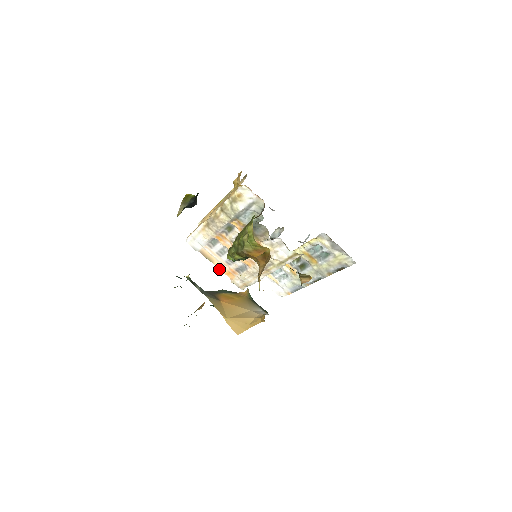
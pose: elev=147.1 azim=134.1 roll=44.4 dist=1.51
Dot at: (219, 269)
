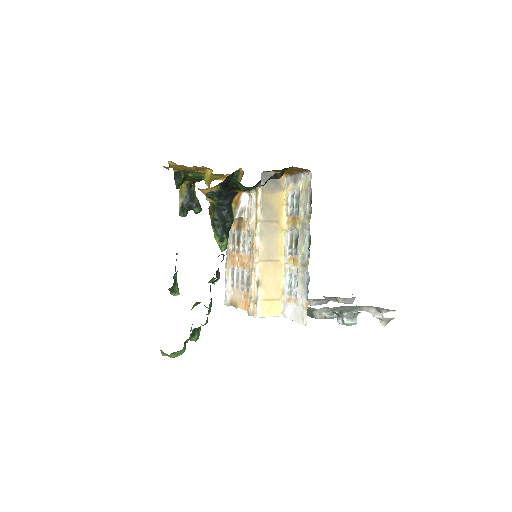
Dot at: occluded
